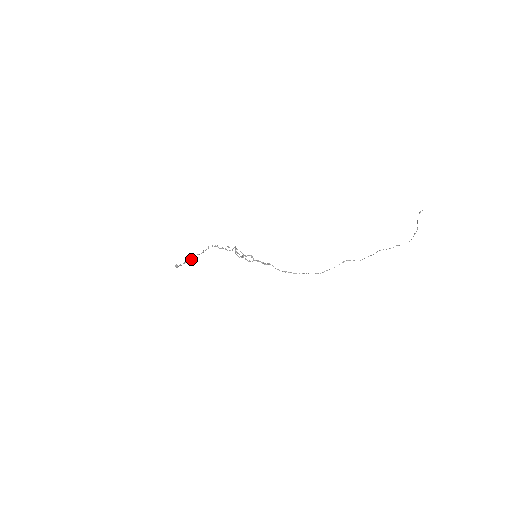
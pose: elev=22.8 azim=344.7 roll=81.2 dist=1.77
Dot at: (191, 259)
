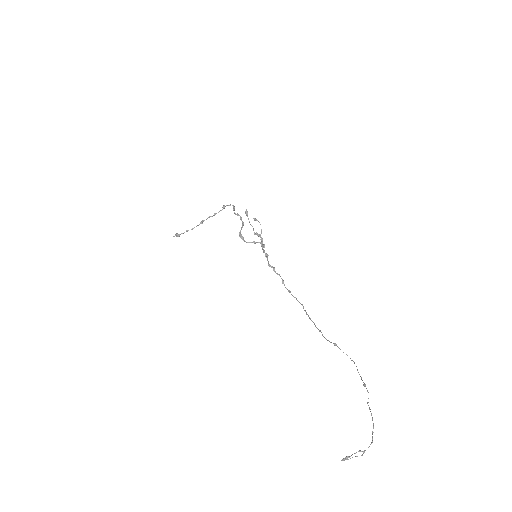
Dot at: (197, 225)
